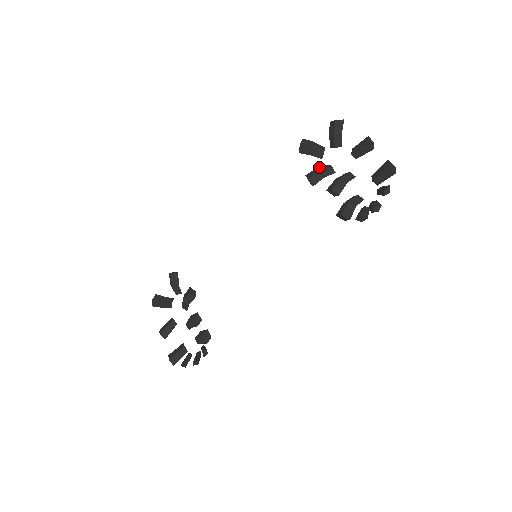
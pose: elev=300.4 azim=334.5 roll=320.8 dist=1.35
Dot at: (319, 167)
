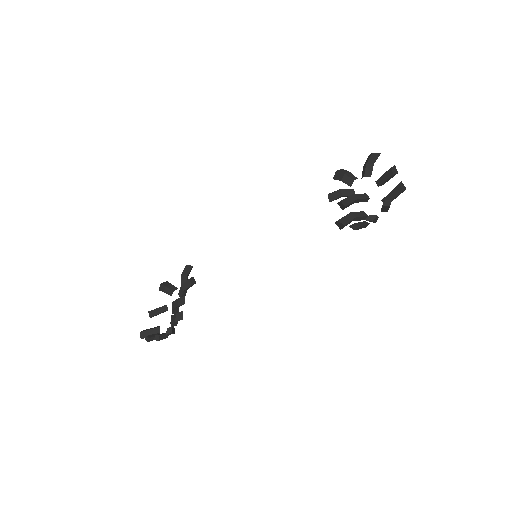
Dot at: occluded
